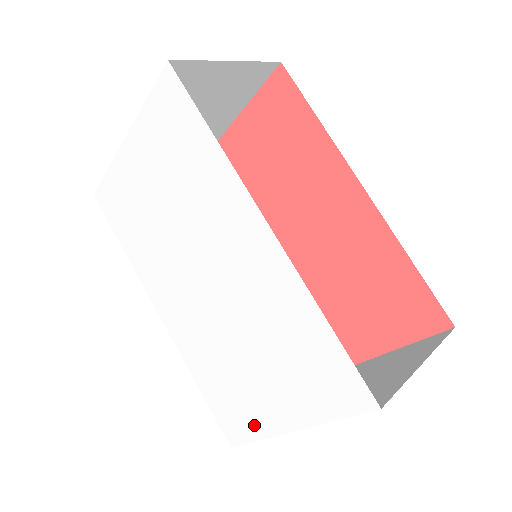
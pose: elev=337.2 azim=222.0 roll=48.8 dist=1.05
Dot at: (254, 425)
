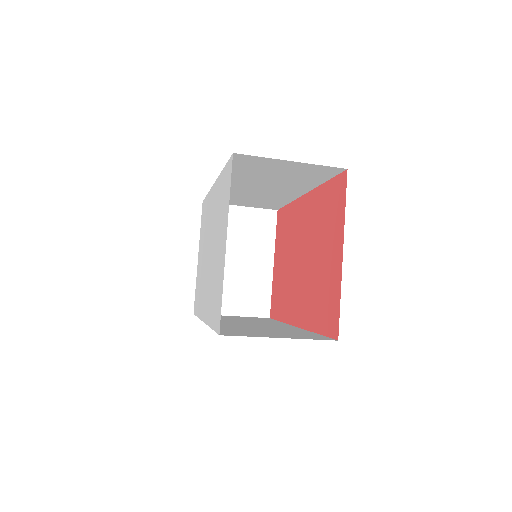
Dot at: (221, 283)
